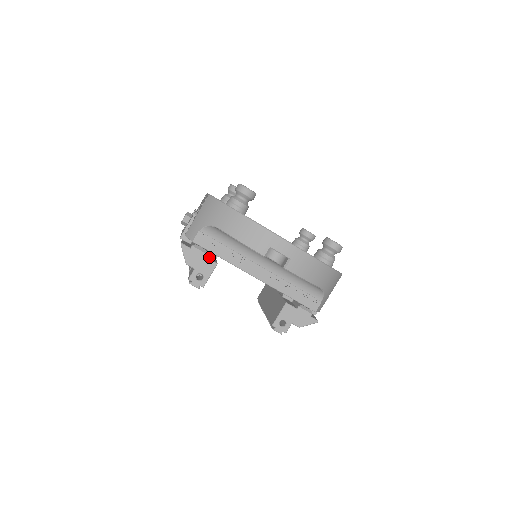
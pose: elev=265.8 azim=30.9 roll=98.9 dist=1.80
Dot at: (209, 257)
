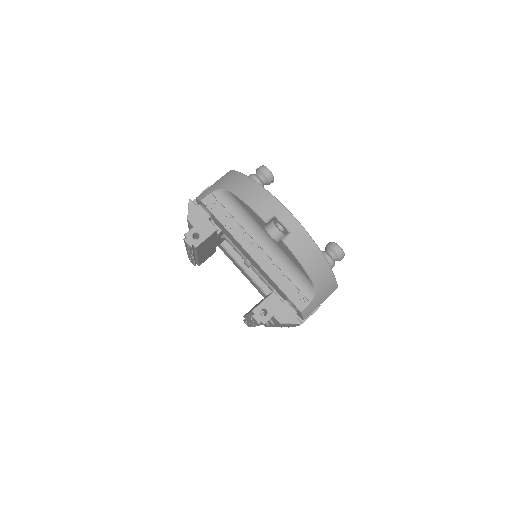
Dot at: occluded
